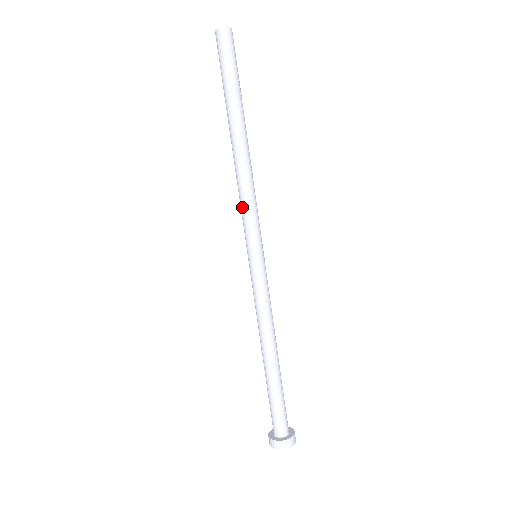
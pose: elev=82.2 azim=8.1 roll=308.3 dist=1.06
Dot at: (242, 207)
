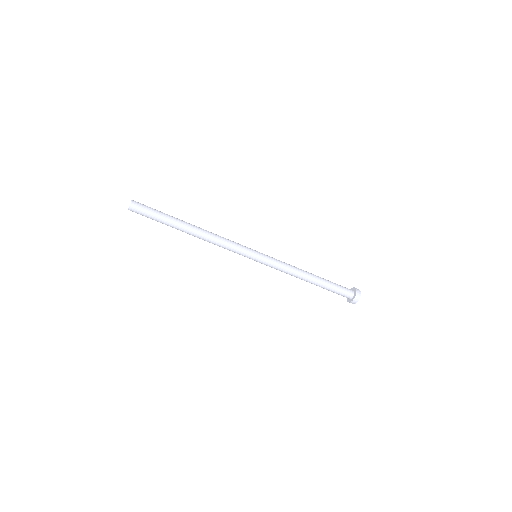
Dot at: (227, 249)
